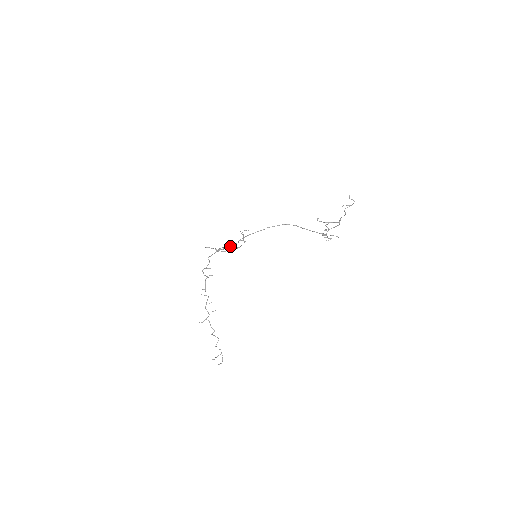
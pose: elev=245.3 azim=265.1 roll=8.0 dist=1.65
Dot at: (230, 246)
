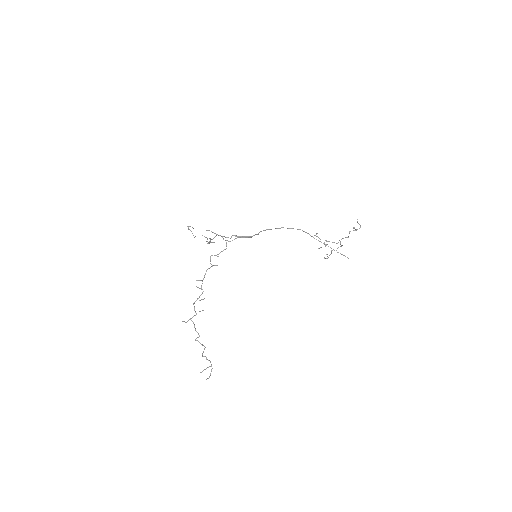
Dot at: (250, 236)
